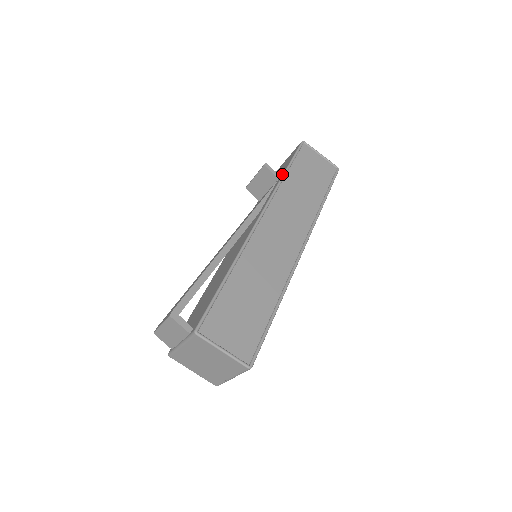
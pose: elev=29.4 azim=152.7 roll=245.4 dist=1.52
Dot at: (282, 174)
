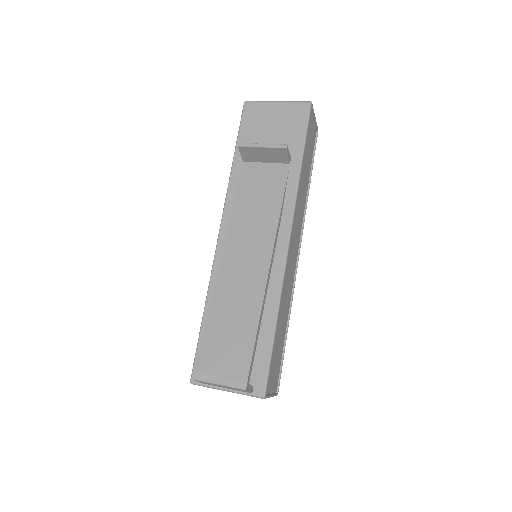
Dot at: (298, 163)
